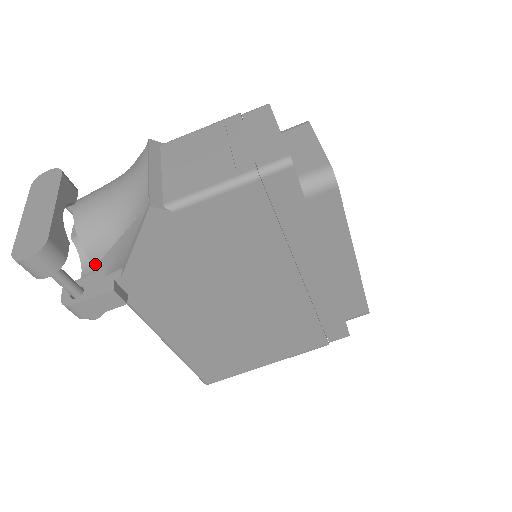
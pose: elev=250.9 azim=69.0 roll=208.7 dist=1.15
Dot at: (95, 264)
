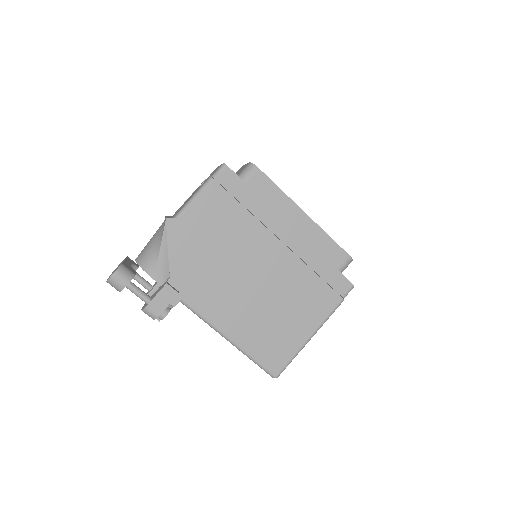
Dot at: (153, 277)
